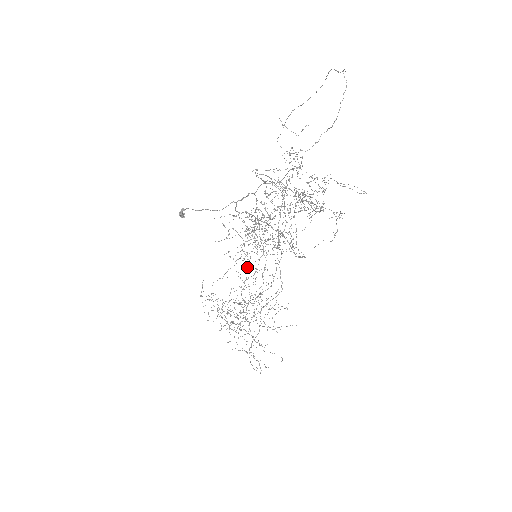
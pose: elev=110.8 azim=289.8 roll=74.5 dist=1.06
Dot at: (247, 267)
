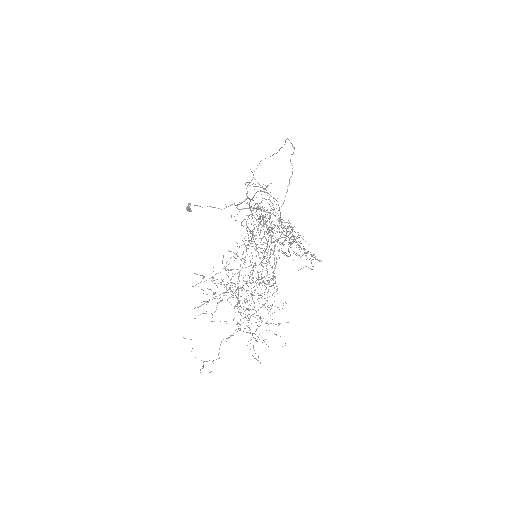
Dot at: (212, 321)
